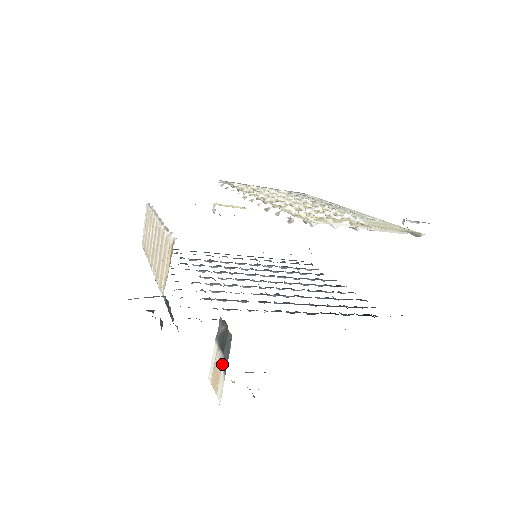
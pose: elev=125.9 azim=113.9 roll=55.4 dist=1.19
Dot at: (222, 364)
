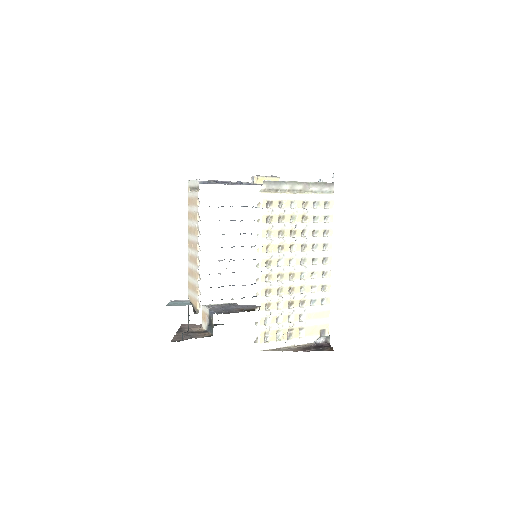
Dot at: (208, 323)
